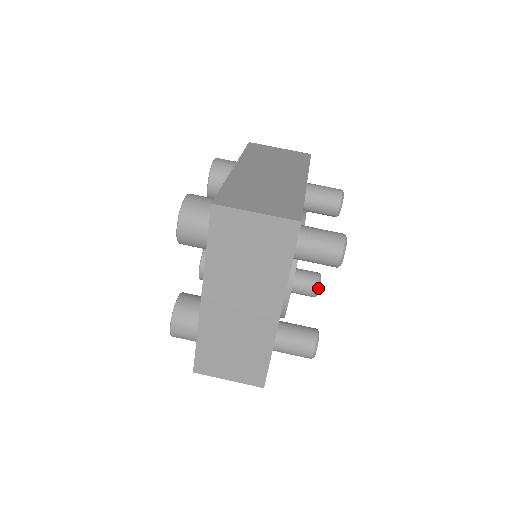
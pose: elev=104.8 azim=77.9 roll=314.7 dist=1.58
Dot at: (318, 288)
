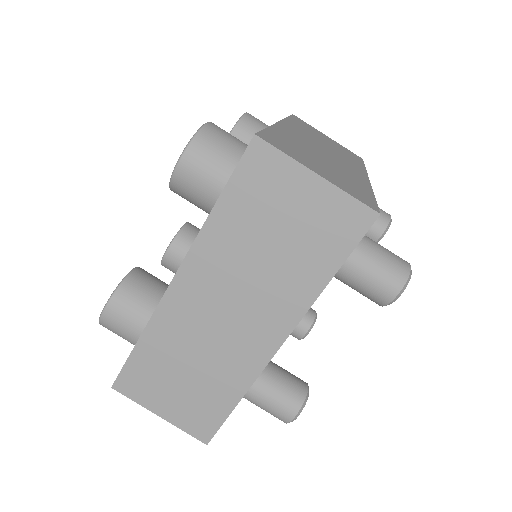
Dot at: (309, 329)
